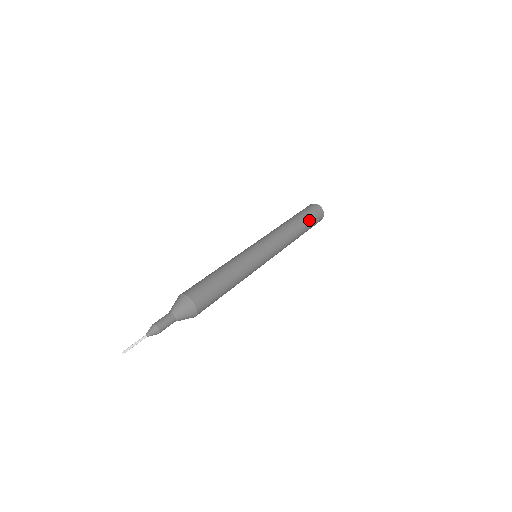
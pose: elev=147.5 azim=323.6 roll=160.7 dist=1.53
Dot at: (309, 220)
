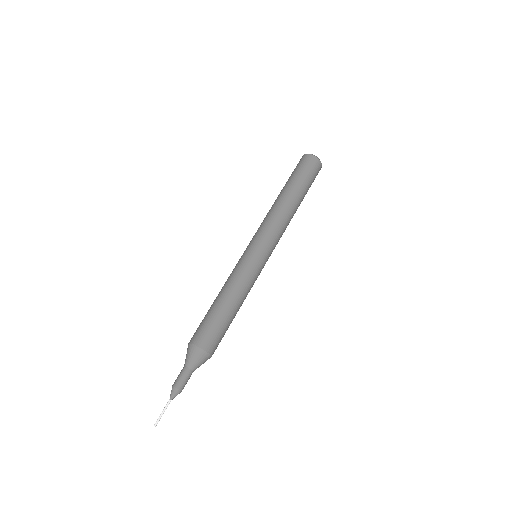
Dot at: (308, 188)
